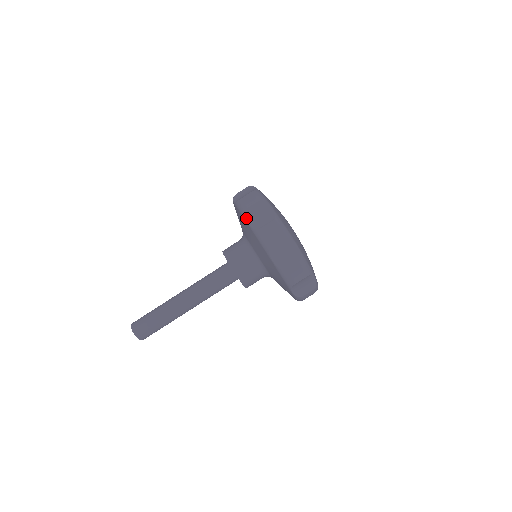
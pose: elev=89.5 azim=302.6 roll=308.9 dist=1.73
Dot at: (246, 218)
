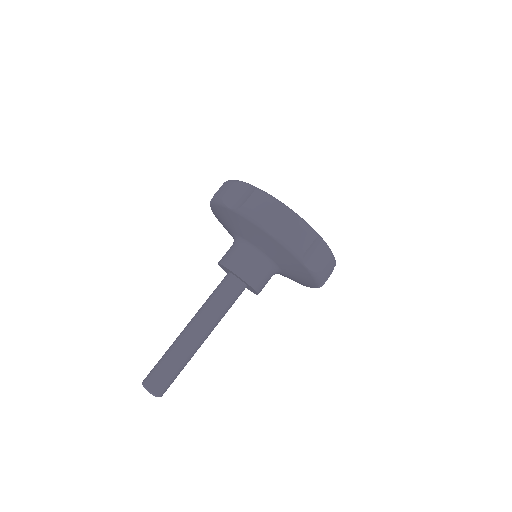
Dot at: (264, 228)
